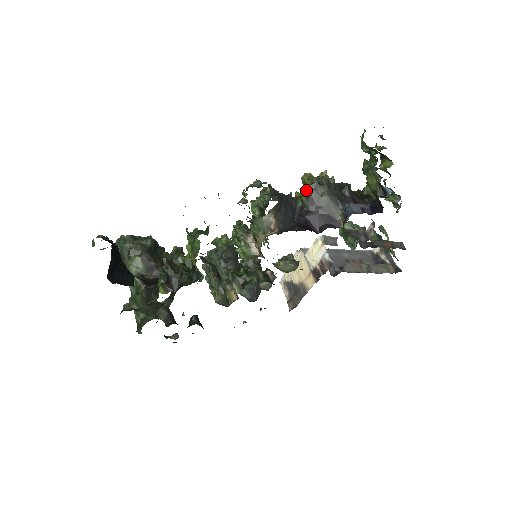
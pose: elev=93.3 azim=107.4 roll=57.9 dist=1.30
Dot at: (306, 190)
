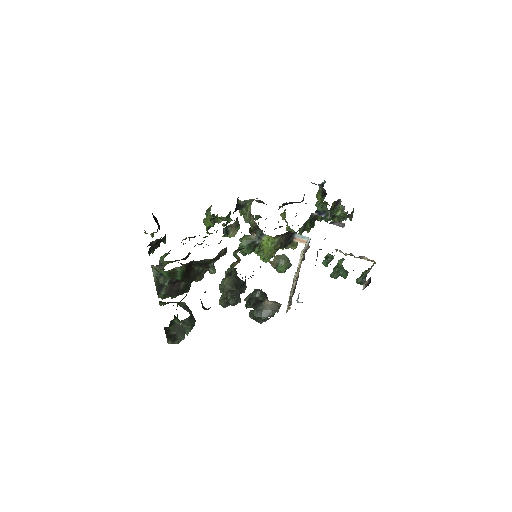
Dot at: (285, 219)
